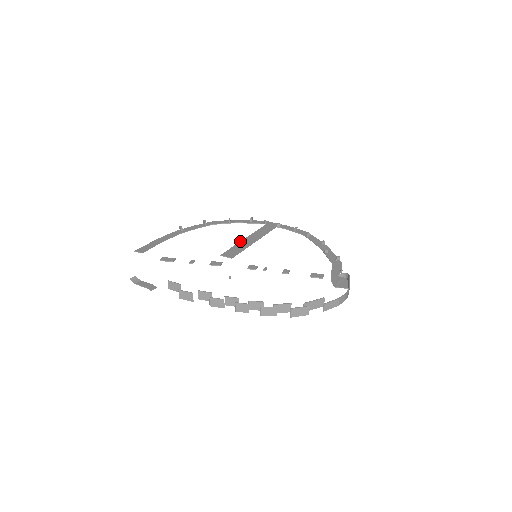
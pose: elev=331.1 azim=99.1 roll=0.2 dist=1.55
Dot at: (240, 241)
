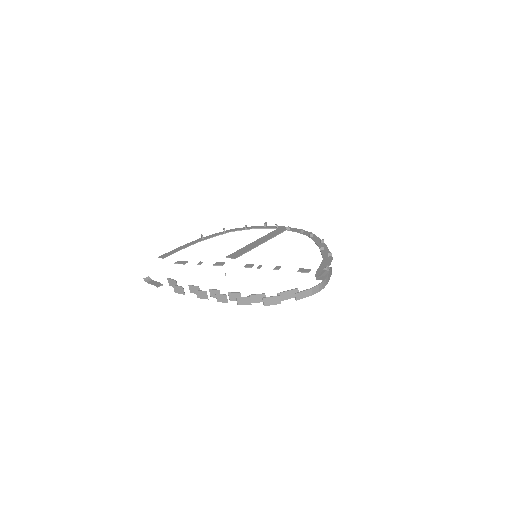
Dot at: (248, 244)
